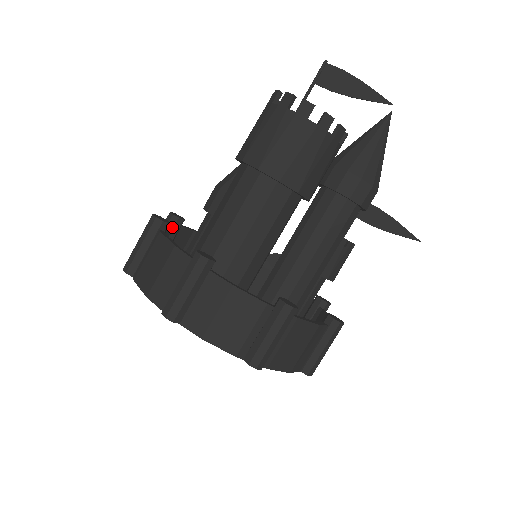
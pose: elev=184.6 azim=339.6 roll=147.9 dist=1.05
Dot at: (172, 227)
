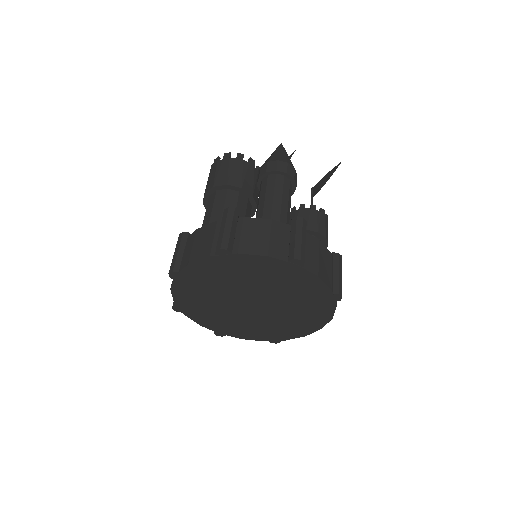
Dot at: occluded
